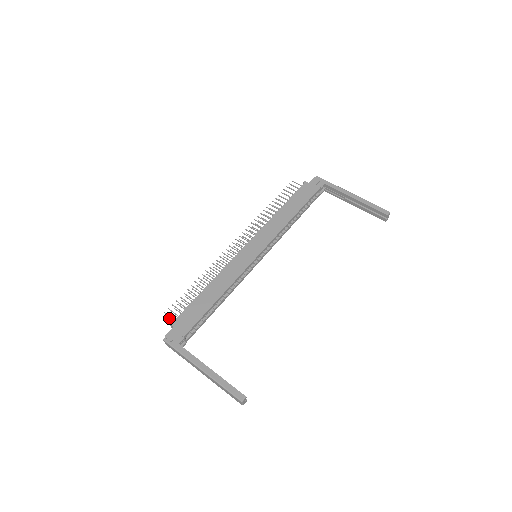
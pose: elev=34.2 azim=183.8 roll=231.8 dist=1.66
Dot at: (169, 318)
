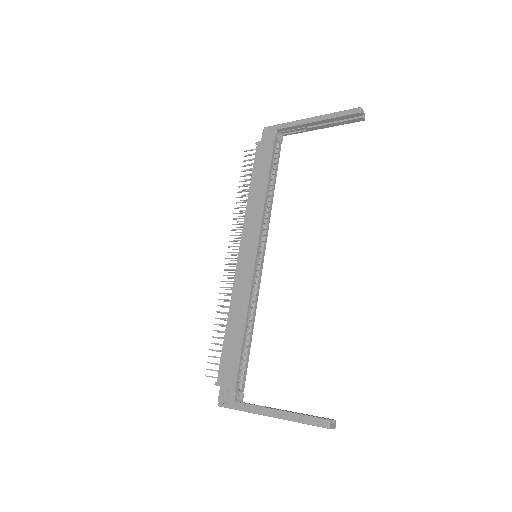
Dot at: occluded
